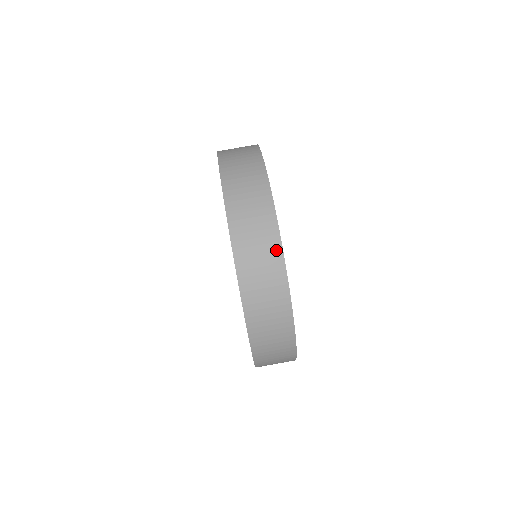
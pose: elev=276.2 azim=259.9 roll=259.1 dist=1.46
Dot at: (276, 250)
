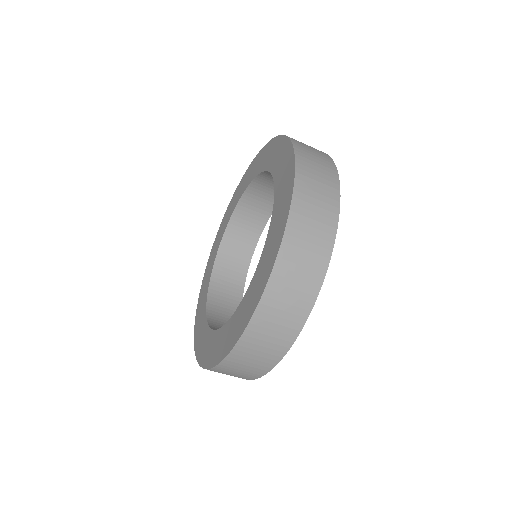
Dot at: (260, 373)
